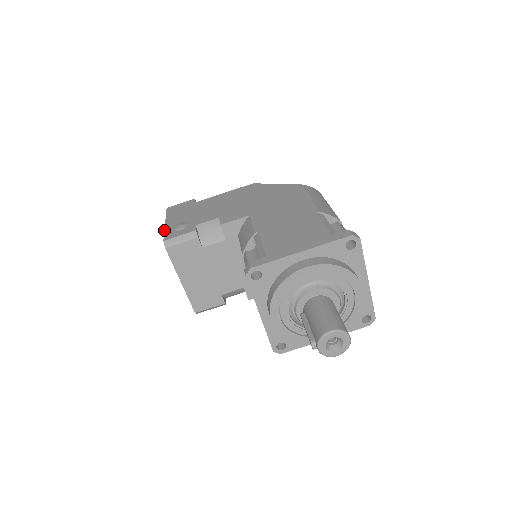
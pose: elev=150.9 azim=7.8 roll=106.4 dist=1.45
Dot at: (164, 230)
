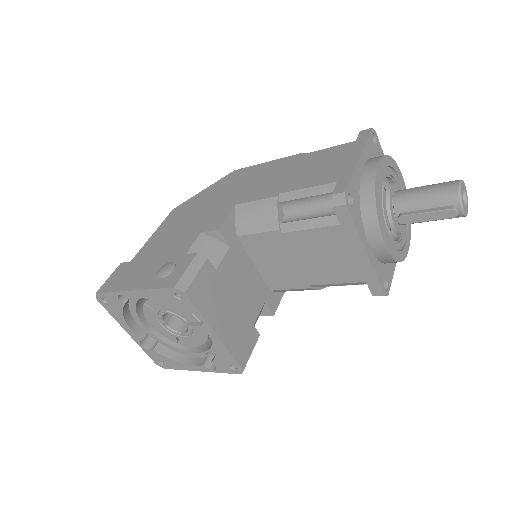
Dot at: (148, 289)
